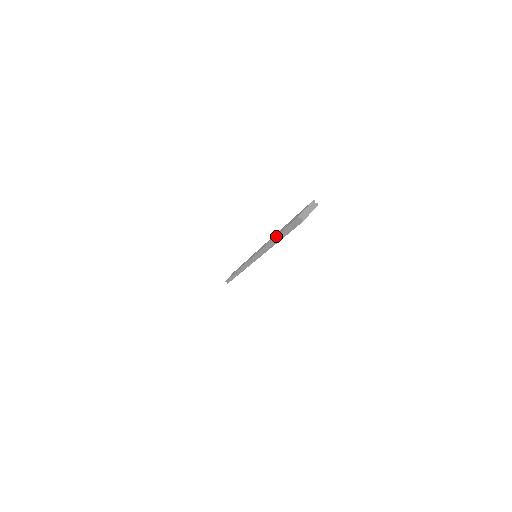
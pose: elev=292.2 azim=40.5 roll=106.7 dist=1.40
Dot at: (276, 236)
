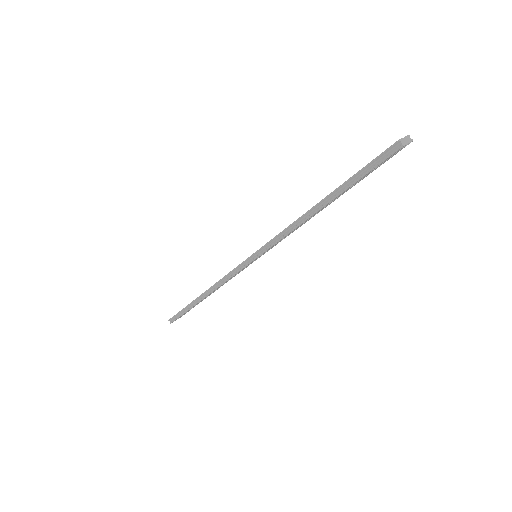
Dot at: (334, 190)
